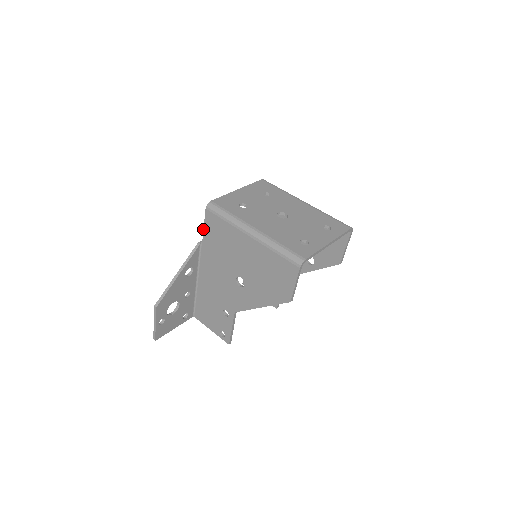
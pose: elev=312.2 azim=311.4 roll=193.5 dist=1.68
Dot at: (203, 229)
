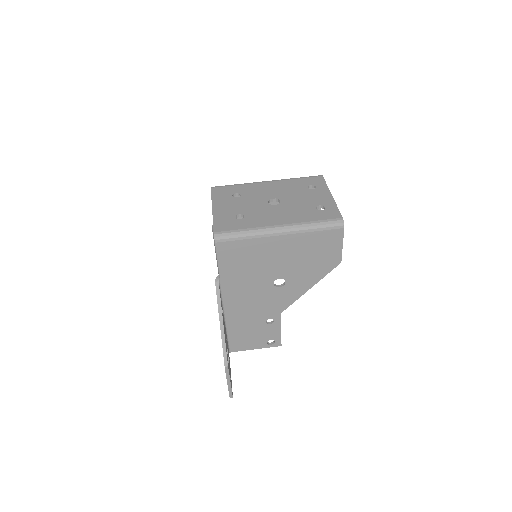
Dot at: occluded
